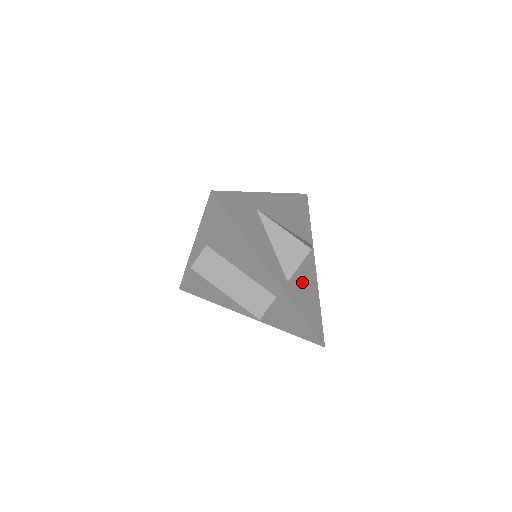
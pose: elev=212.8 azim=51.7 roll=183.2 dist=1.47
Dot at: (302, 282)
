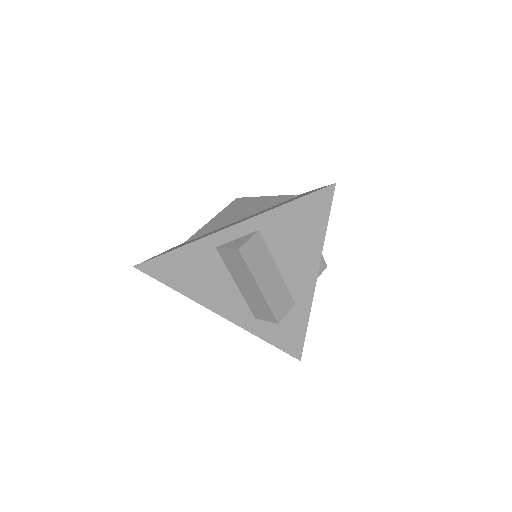
Dot at: occluded
